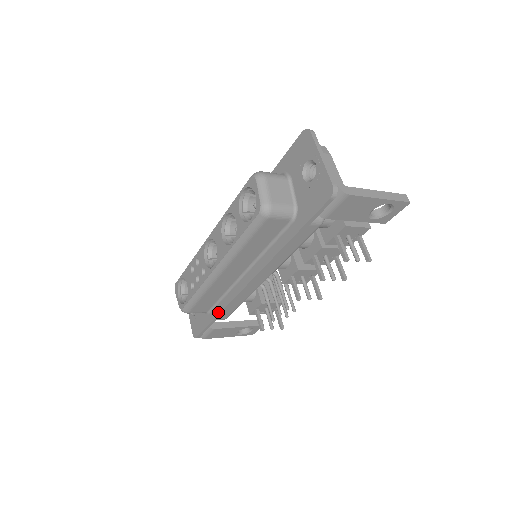
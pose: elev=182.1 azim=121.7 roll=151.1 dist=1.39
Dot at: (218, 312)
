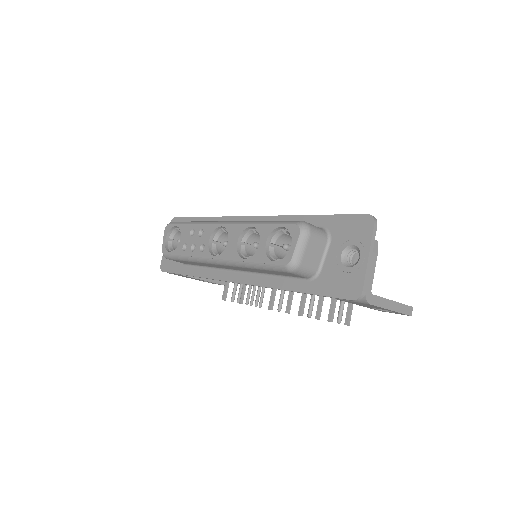
Dot at: (195, 274)
